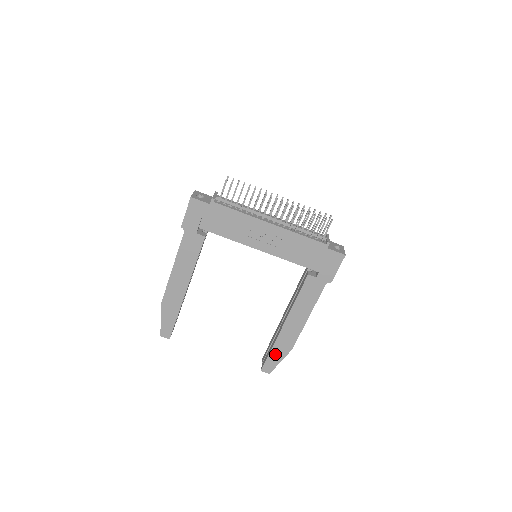
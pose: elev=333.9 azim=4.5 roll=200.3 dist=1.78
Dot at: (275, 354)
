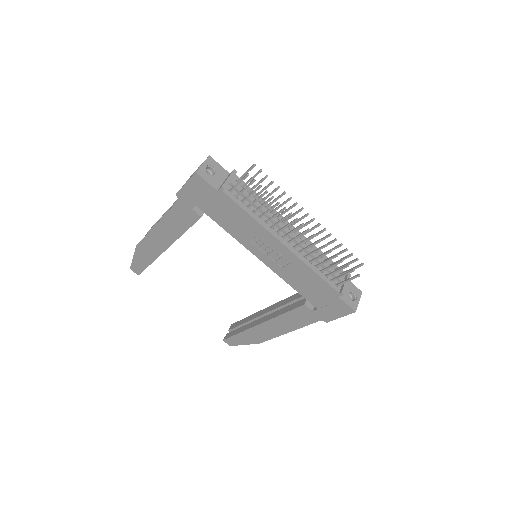
Dot at: (241, 337)
